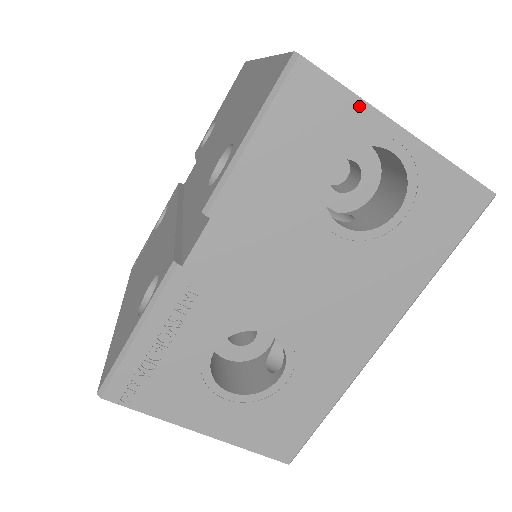
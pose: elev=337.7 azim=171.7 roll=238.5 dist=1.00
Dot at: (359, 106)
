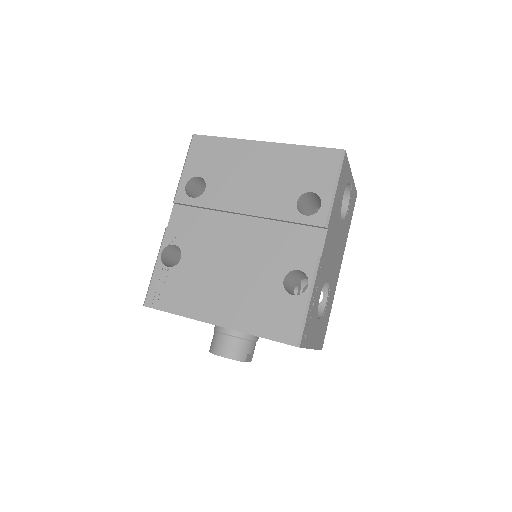
Dot at: (349, 168)
